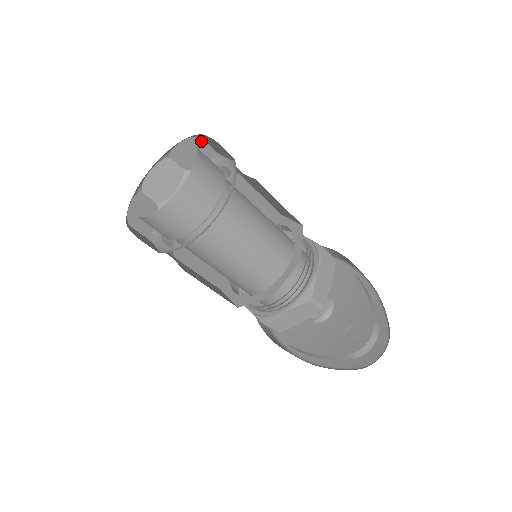
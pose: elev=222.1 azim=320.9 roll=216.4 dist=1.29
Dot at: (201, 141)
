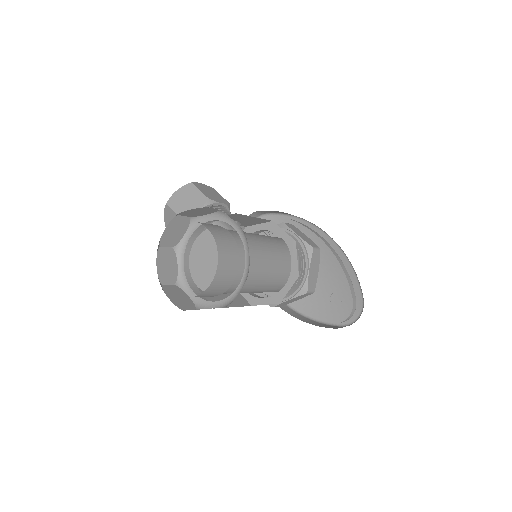
Dot at: (207, 208)
